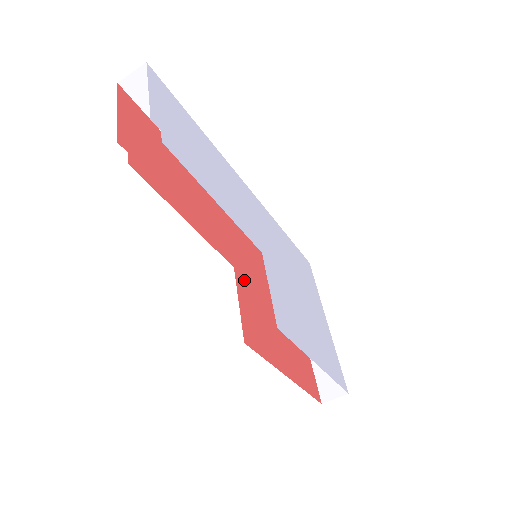
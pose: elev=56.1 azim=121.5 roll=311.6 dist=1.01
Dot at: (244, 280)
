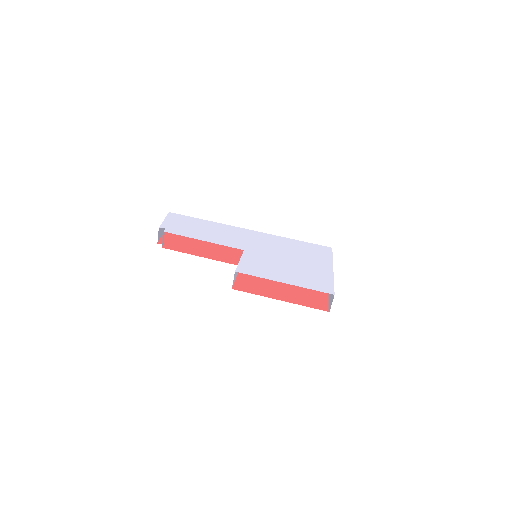
Dot at: occluded
